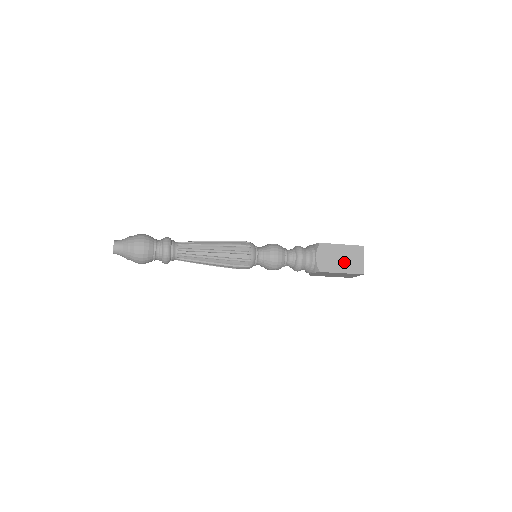
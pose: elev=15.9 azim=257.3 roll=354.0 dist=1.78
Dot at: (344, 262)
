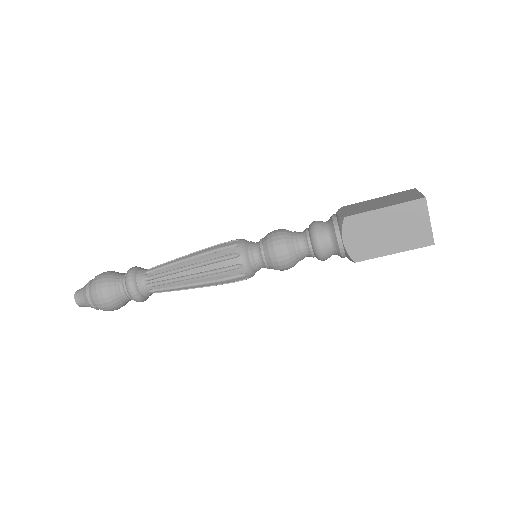
Dot at: (385, 203)
